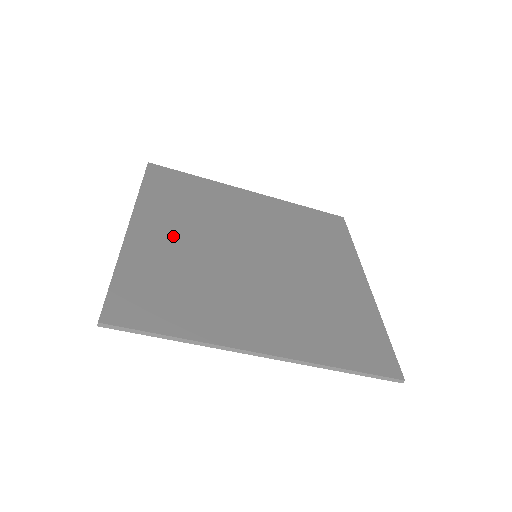
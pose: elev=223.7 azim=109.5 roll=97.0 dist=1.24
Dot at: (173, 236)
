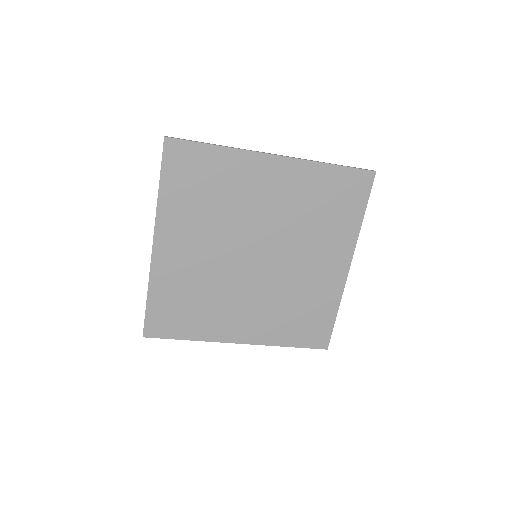
Dot at: (188, 252)
